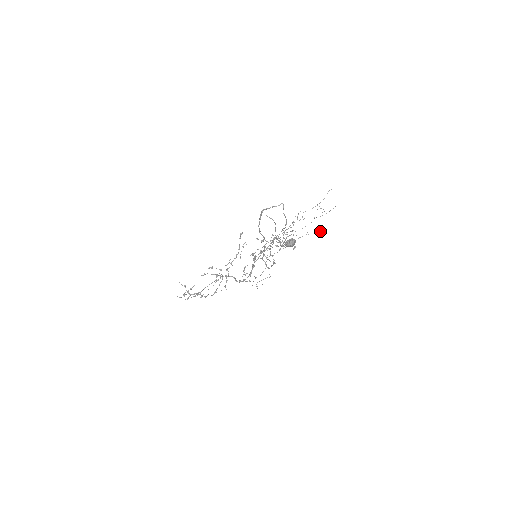
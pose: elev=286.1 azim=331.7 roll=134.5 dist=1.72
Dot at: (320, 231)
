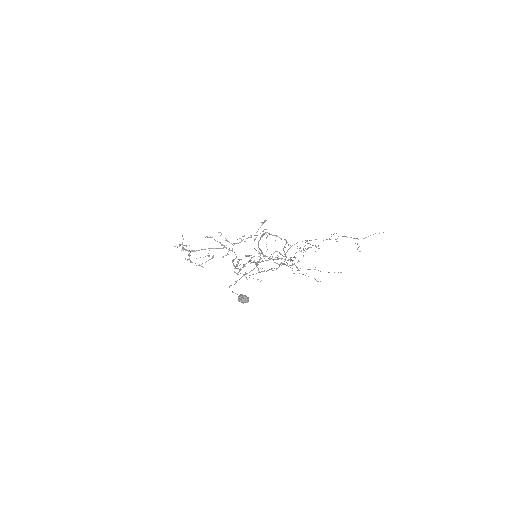
Dot at: occluded
